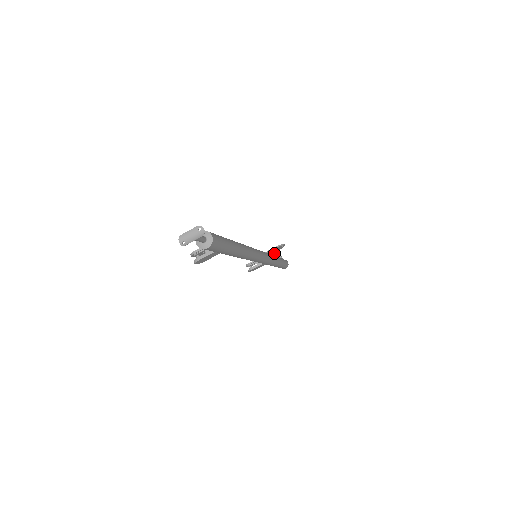
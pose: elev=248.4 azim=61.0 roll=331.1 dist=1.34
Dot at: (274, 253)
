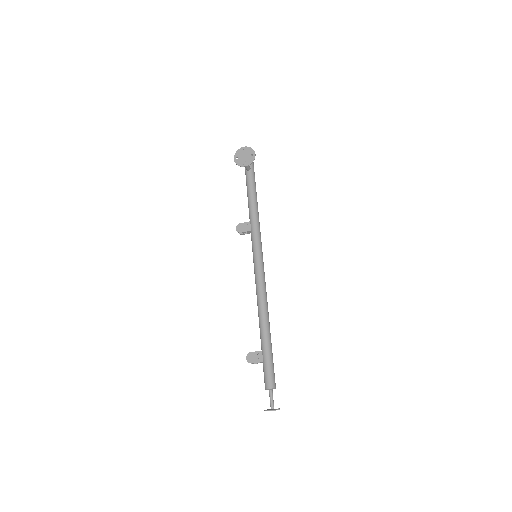
Dot at: (246, 168)
